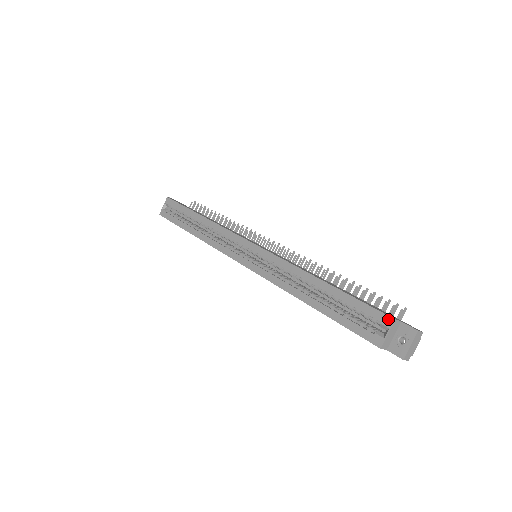
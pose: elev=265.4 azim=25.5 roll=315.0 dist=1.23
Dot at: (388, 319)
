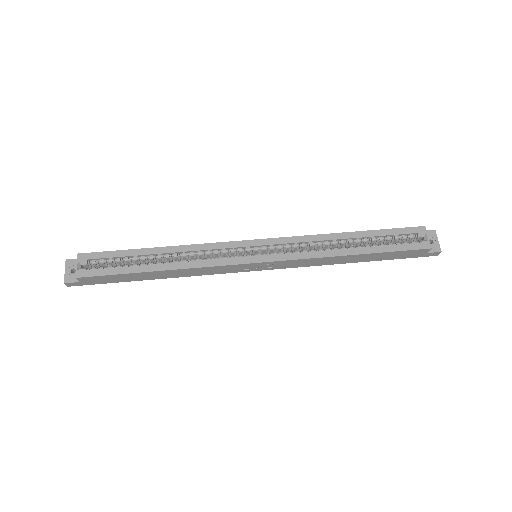
Dot at: (421, 228)
